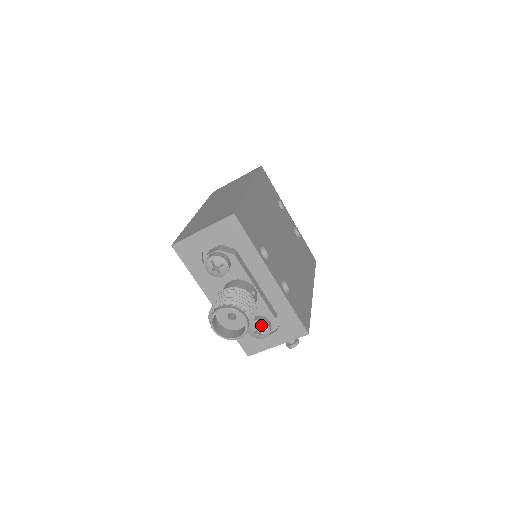
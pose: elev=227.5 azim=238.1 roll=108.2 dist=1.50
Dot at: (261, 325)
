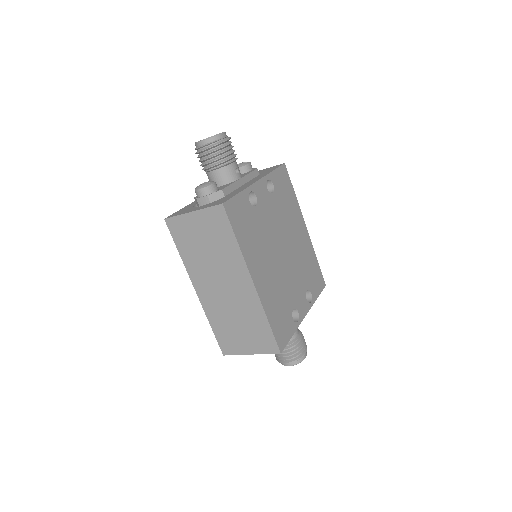
Dot at: occluded
